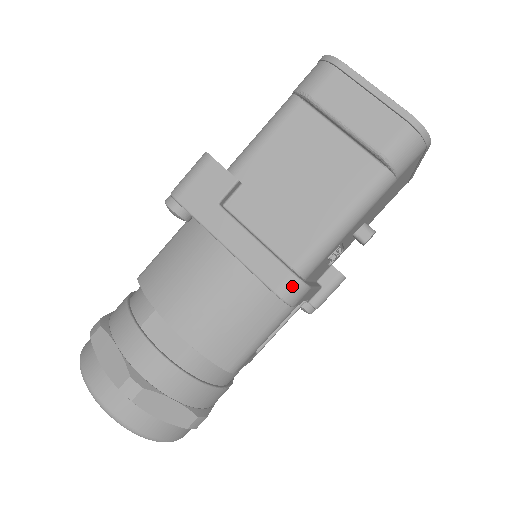
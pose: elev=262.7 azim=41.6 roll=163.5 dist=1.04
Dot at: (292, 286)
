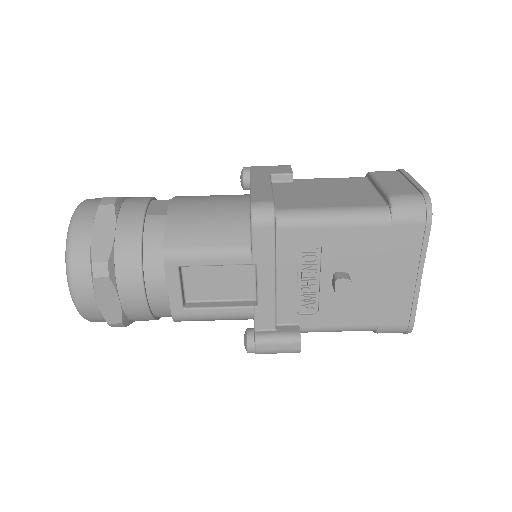
Dot at: (265, 206)
